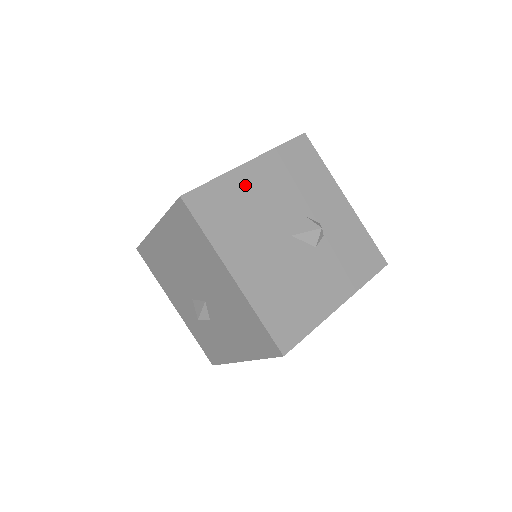
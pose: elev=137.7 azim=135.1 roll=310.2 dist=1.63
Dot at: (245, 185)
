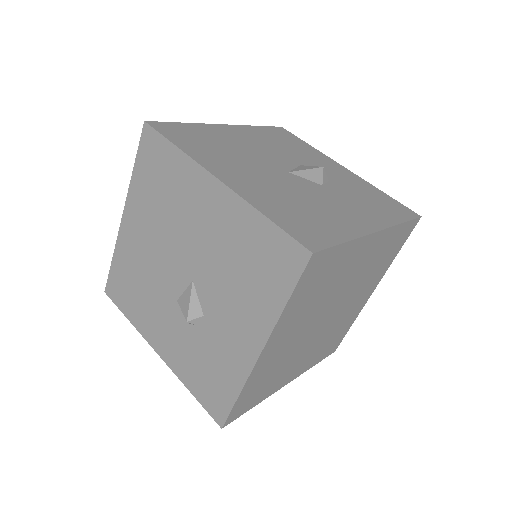
Dot at: (222, 134)
